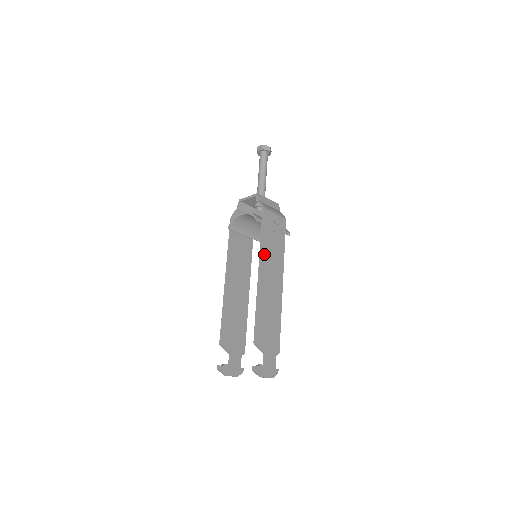
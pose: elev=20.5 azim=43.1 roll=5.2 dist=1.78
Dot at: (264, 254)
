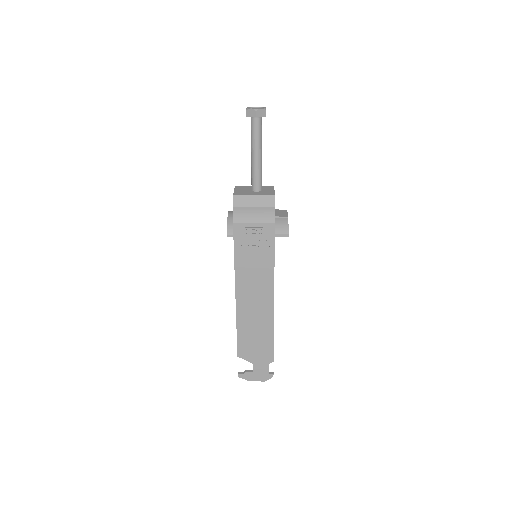
Dot at: (239, 274)
